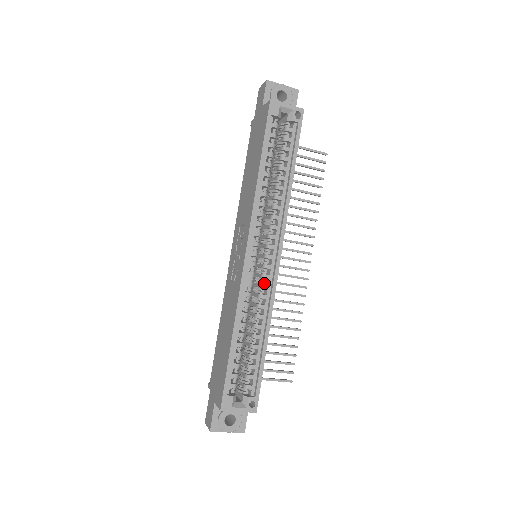
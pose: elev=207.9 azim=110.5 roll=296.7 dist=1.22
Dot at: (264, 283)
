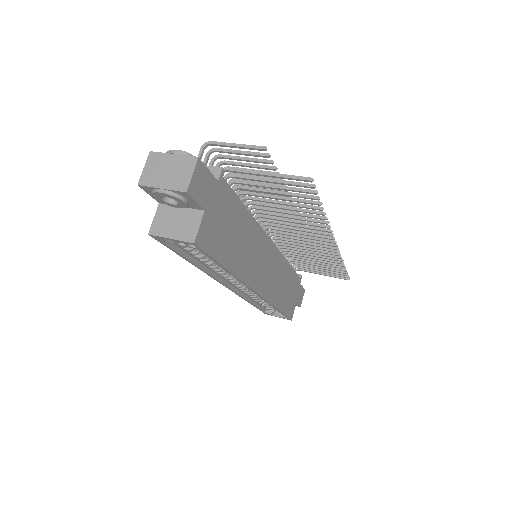
Dot at: occluded
